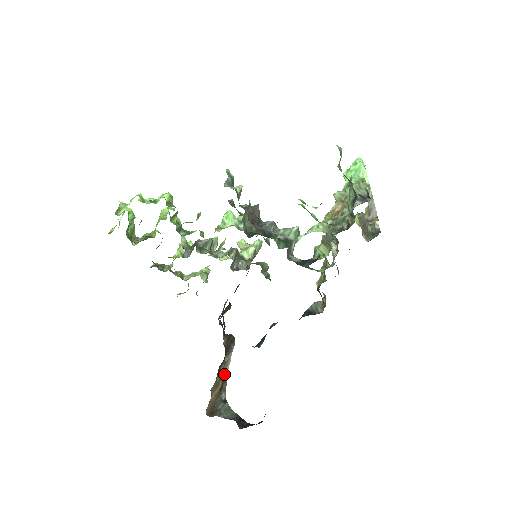
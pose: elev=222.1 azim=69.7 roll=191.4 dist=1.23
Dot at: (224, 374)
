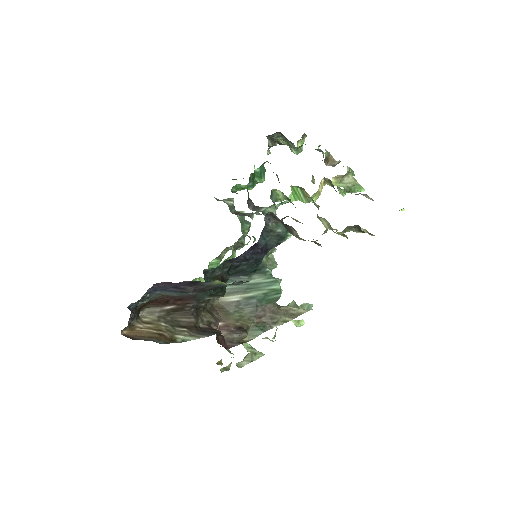
Dot at: (180, 339)
